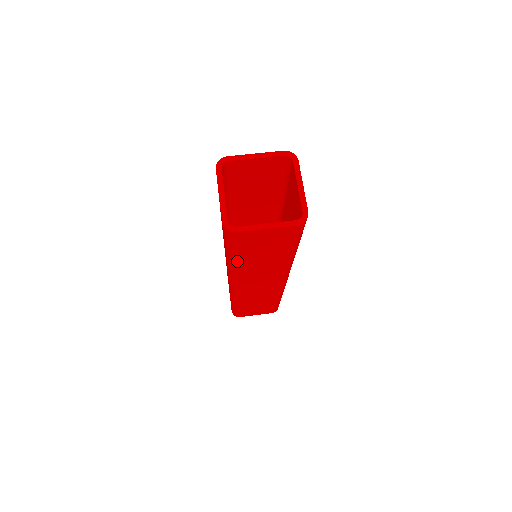
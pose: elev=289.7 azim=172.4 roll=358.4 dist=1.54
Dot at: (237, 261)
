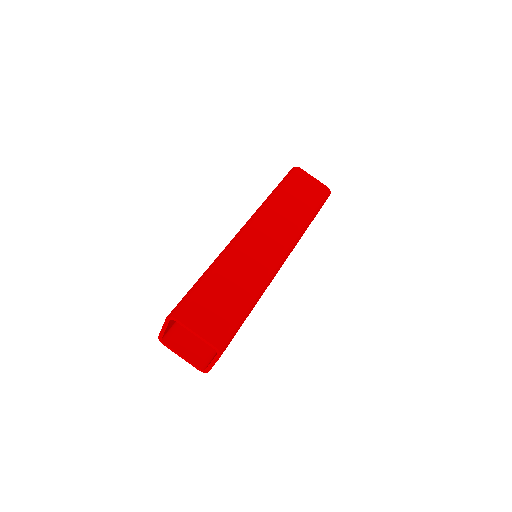
Dot at: occluded
